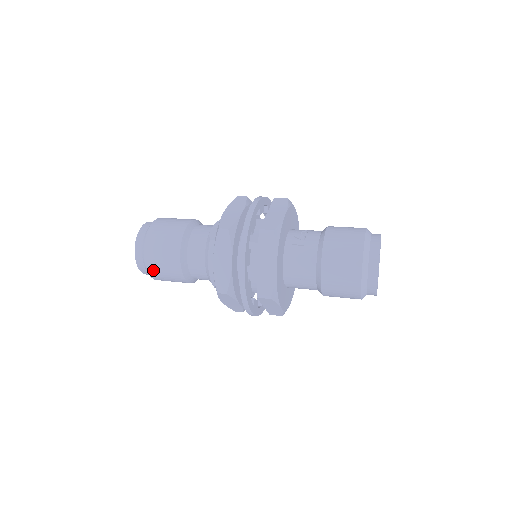
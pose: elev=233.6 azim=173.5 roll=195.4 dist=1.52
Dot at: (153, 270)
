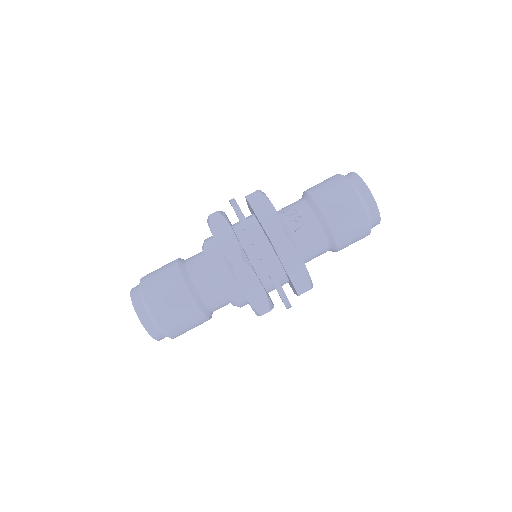
Dot at: (176, 333)
